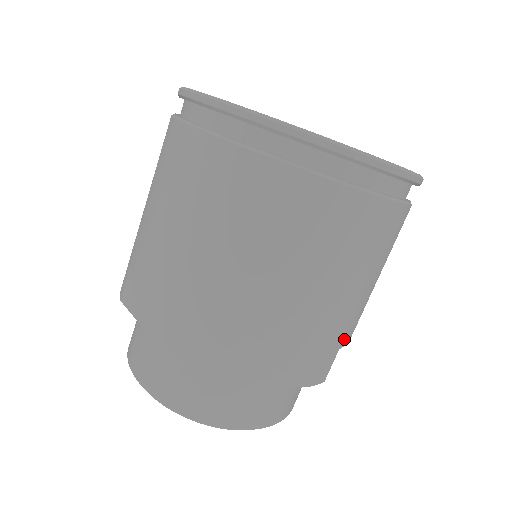
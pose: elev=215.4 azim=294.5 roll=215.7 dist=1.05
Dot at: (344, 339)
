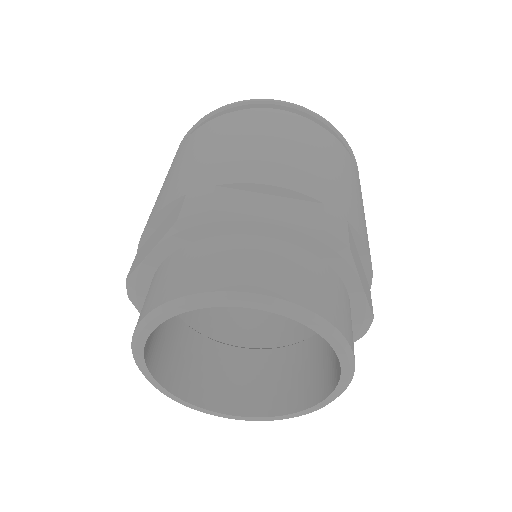
Dot at: (348, 216)
